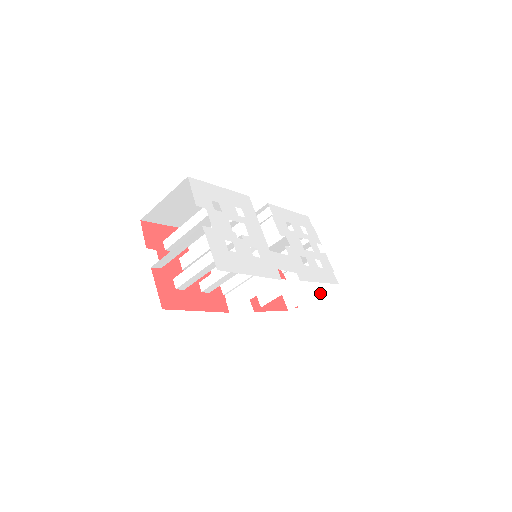
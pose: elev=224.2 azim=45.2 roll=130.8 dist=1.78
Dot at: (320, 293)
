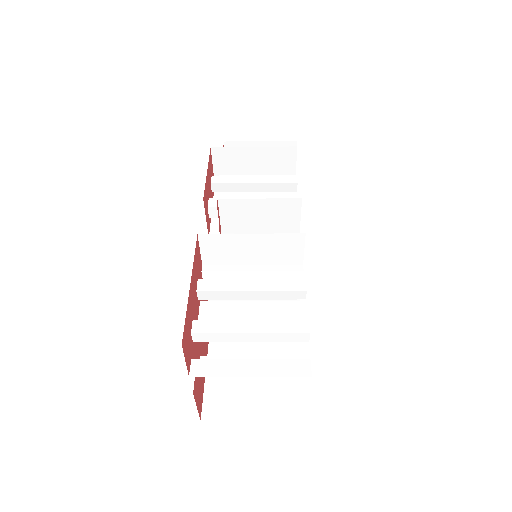
Dot at: occluded
